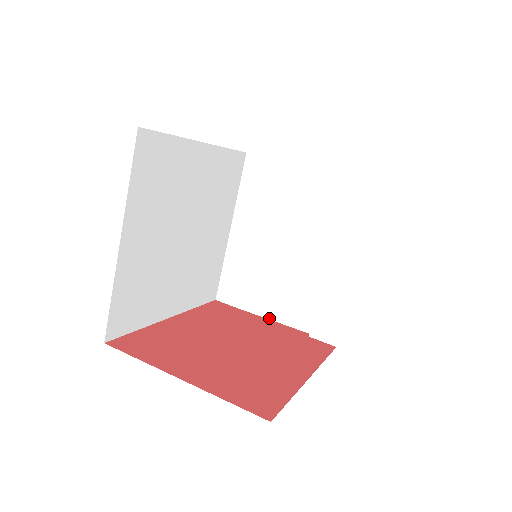
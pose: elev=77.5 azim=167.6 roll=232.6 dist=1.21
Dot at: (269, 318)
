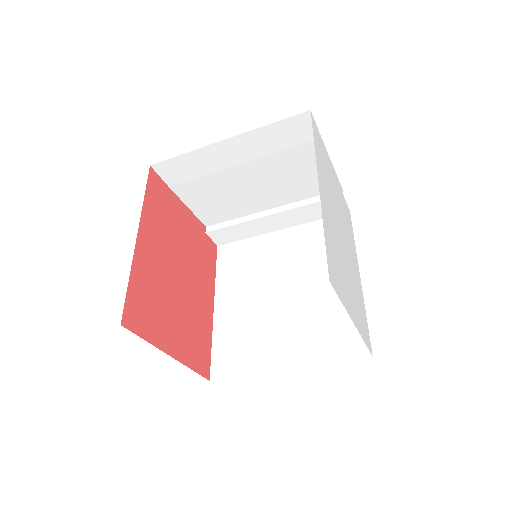
Dot at: (186, 204)
